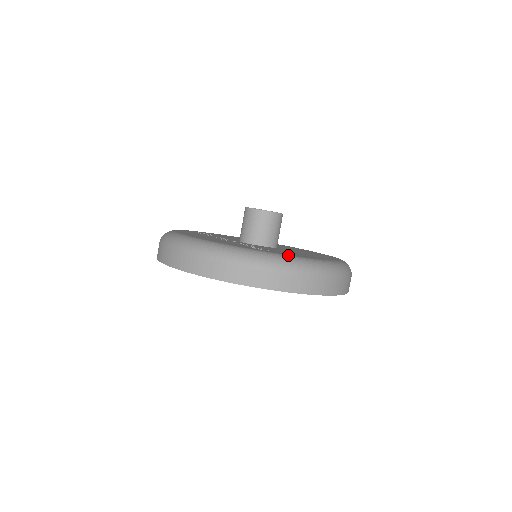
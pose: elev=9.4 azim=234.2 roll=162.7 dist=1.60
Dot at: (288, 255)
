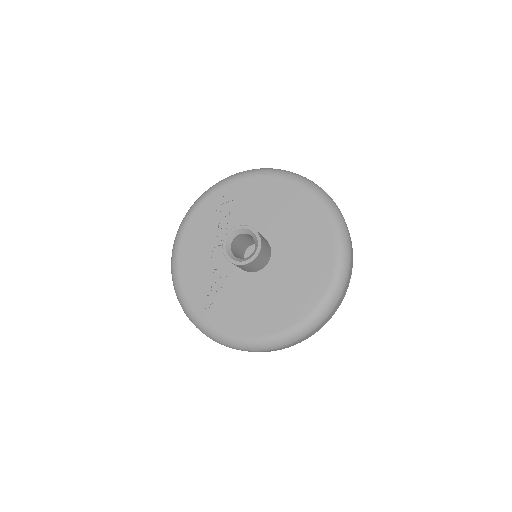
Dot at: (221, 332)
